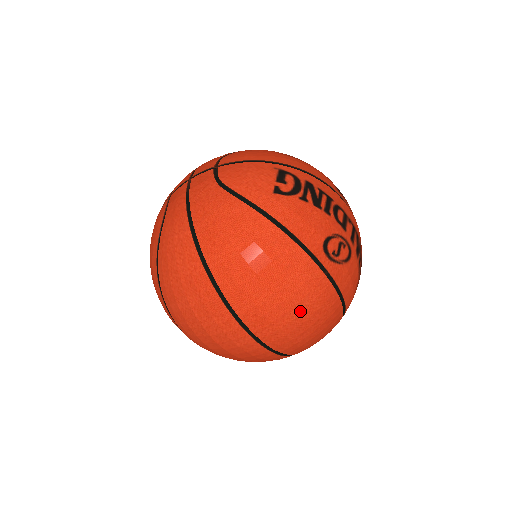
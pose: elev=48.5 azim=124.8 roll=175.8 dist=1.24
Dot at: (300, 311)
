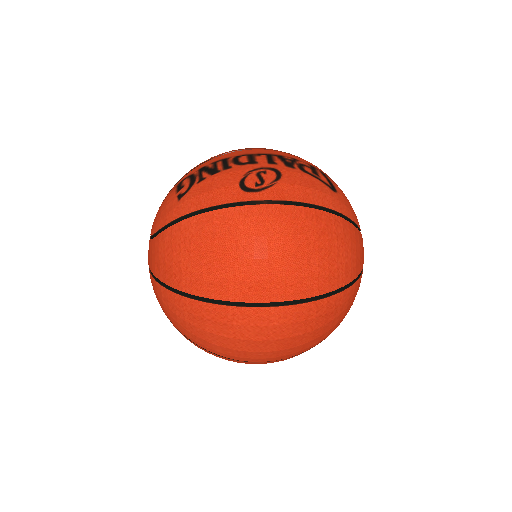
Dot at: (278, 248)
